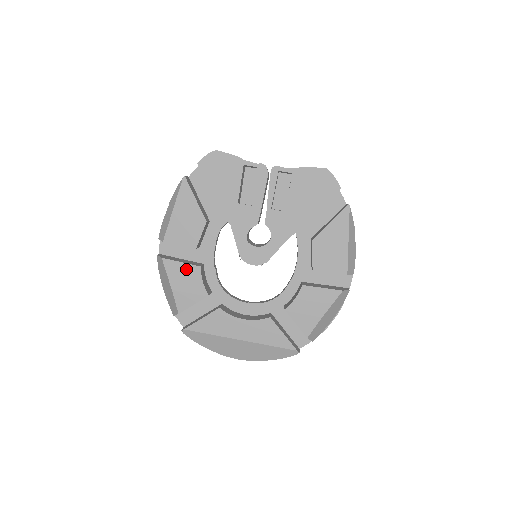
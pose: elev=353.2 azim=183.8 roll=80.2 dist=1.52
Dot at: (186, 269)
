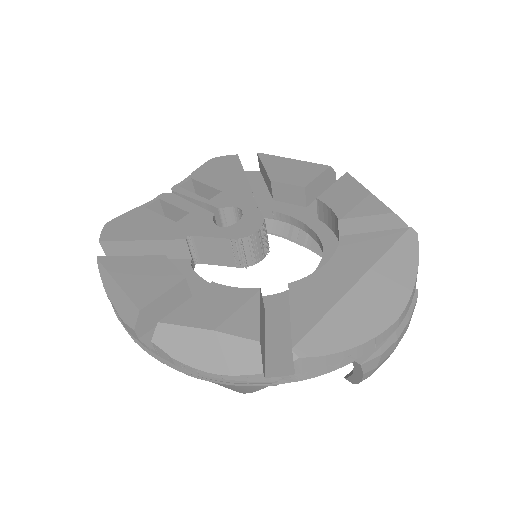
Dot at: (200, 299)
